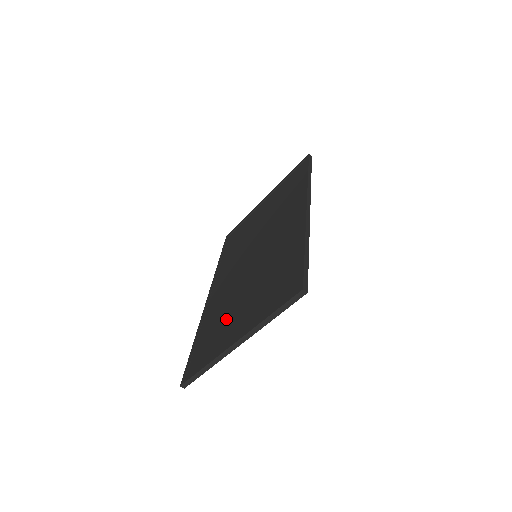
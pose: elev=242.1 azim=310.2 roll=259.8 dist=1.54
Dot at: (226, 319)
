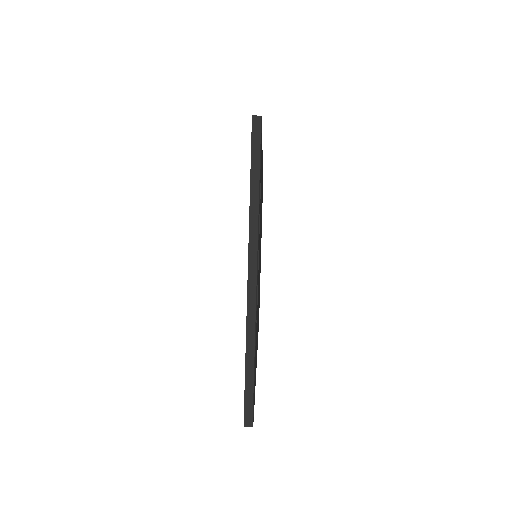
Dot at: occluded
